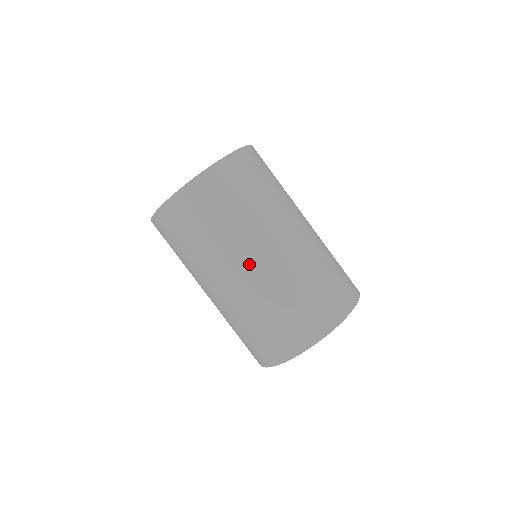
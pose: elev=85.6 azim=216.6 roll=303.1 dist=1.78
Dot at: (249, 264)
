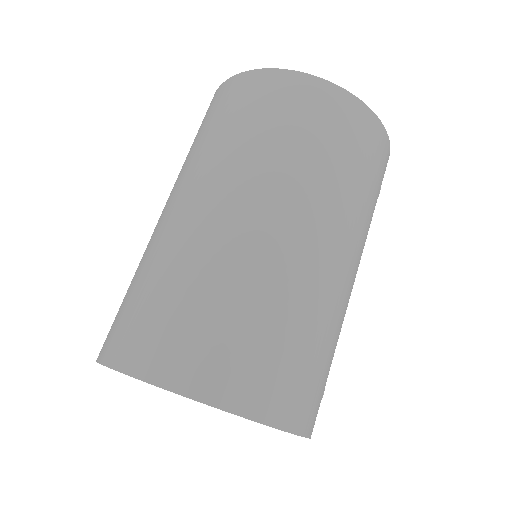
Dot at: (187, 201)
